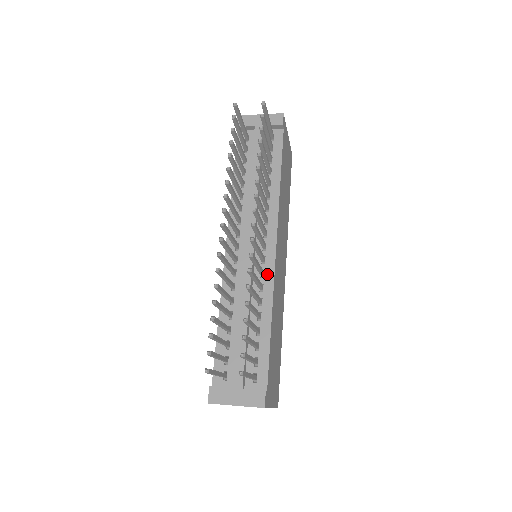
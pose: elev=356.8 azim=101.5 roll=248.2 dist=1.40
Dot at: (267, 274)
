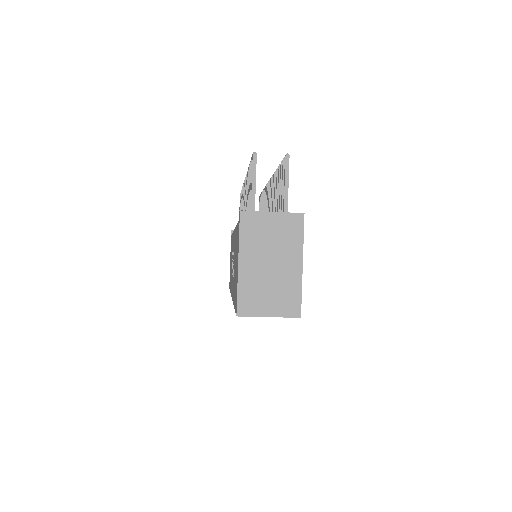
Dot at: occluded
